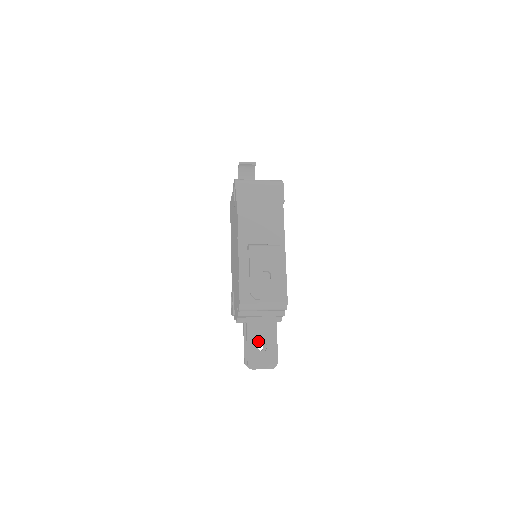
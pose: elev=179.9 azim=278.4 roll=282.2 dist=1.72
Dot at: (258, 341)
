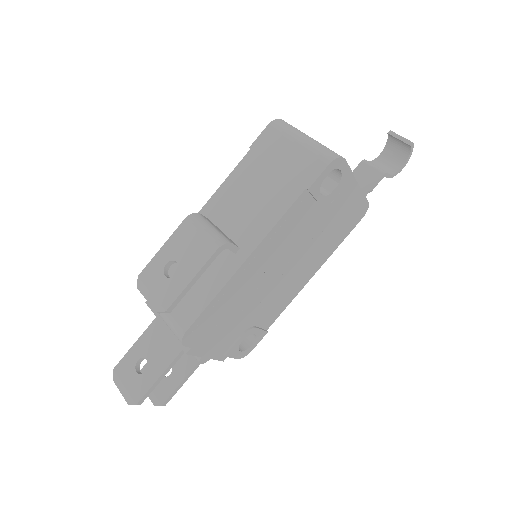
Dot at: (144, 354)
